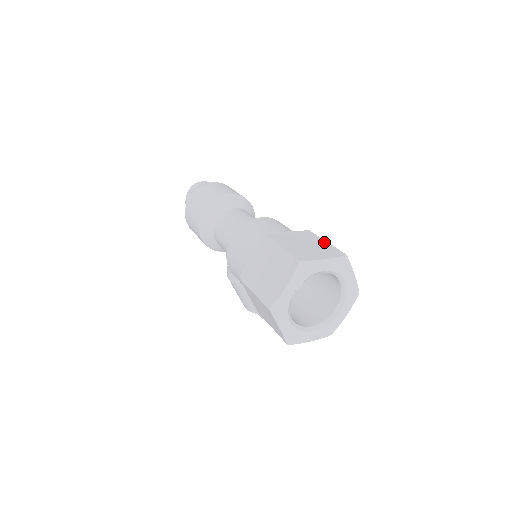
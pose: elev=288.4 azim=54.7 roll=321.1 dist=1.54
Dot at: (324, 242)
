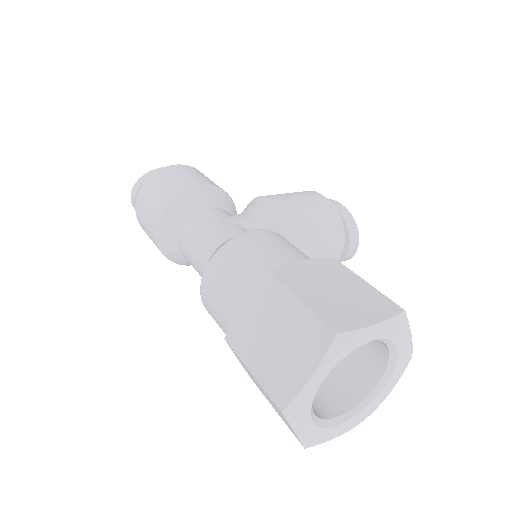
Dot at: (295, 305)
